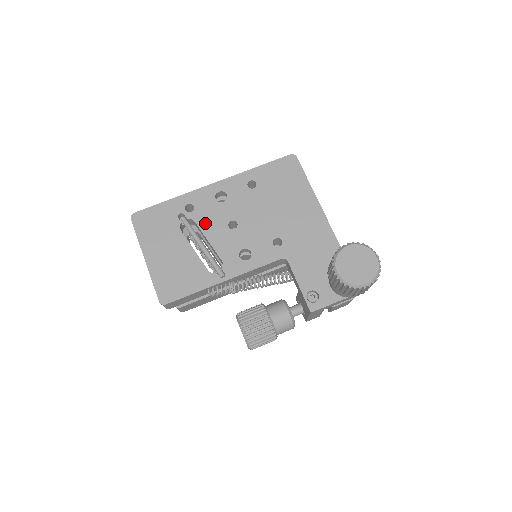
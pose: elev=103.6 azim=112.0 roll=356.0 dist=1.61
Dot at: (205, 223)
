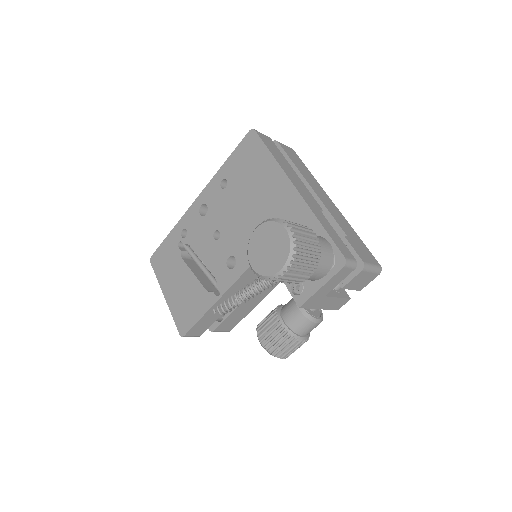
Dot at: (197, 243)
